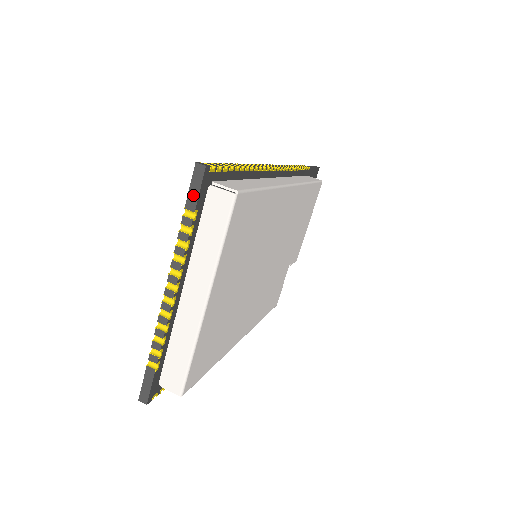
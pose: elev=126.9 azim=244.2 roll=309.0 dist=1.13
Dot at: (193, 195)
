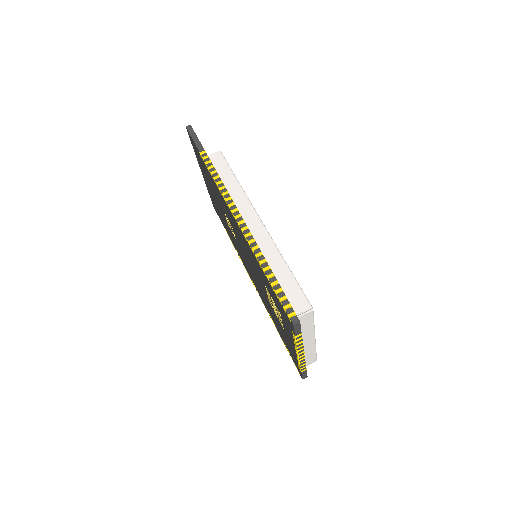
Dot at: (298, 331)
